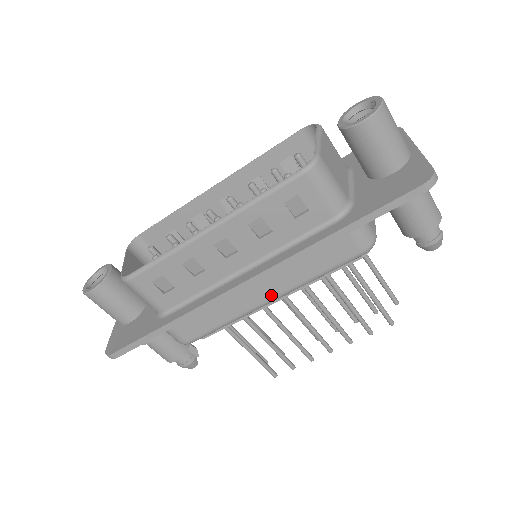
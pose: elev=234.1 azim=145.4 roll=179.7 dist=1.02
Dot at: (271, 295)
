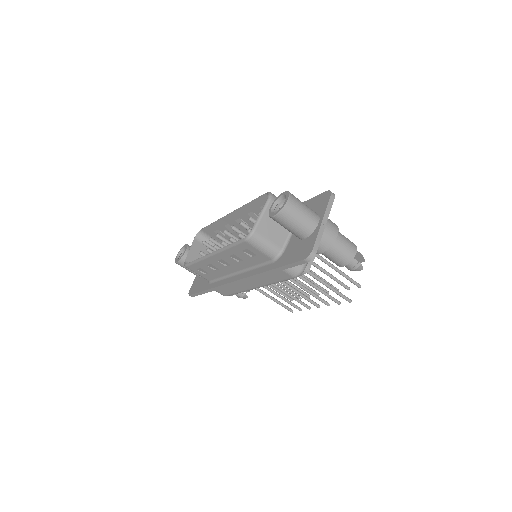
Dot at: (255, 286)
